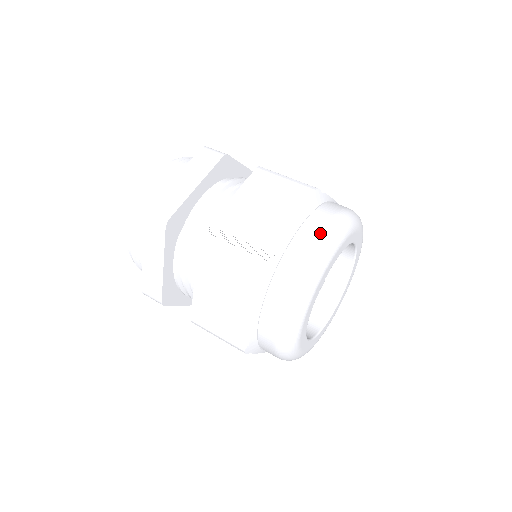
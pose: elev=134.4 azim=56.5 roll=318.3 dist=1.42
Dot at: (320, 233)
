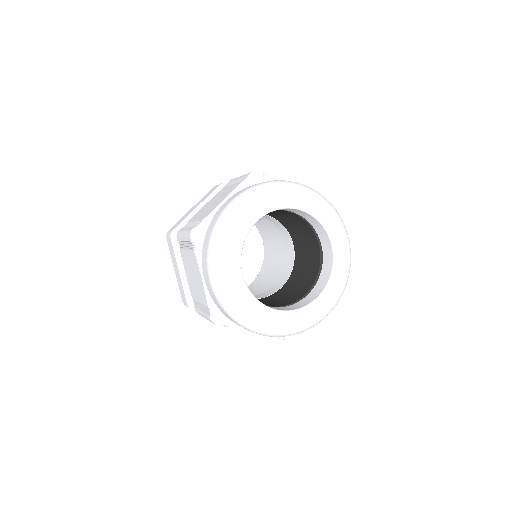
Dot at: occluded
